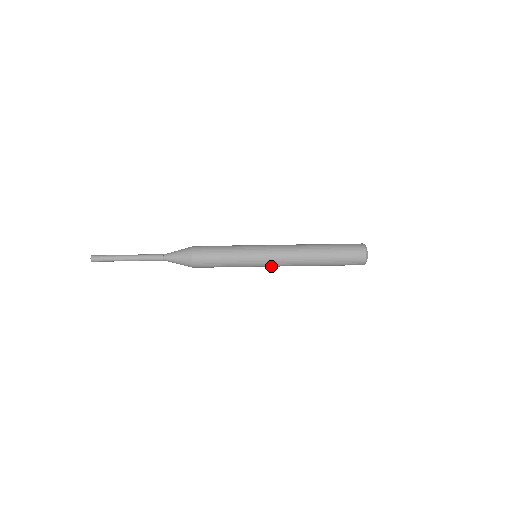
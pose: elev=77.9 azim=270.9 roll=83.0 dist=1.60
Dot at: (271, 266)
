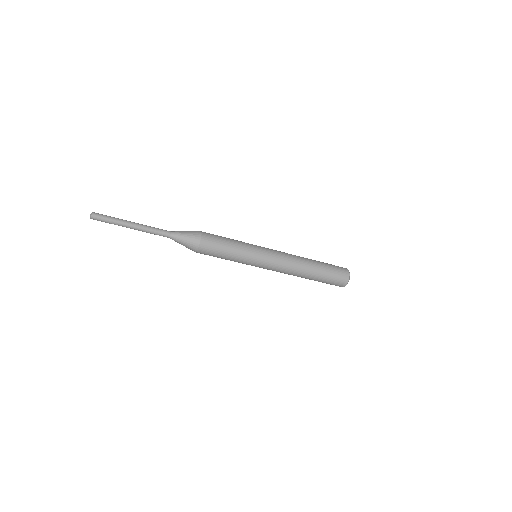
Dot at: occluded
